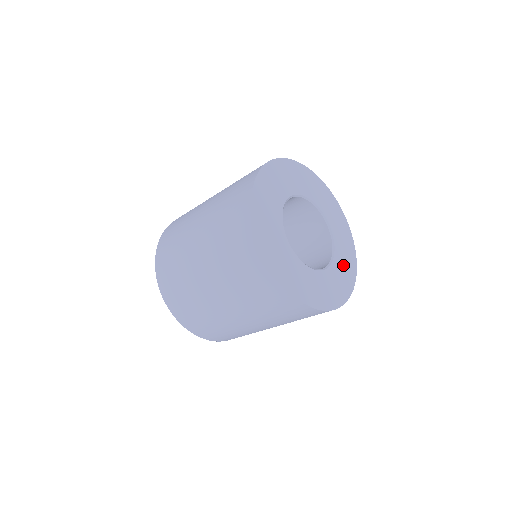
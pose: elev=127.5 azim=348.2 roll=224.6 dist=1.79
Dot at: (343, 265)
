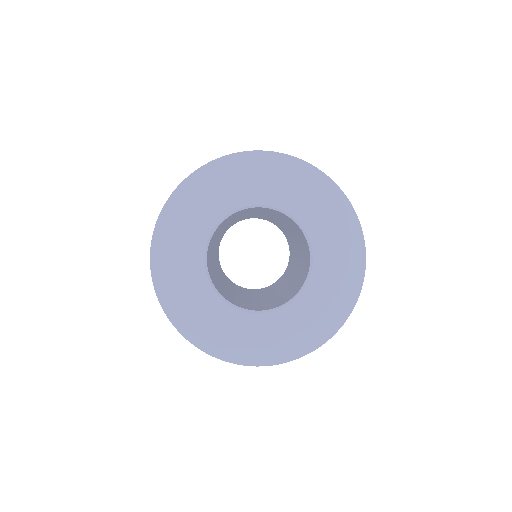
Dot at: (334, 265)
